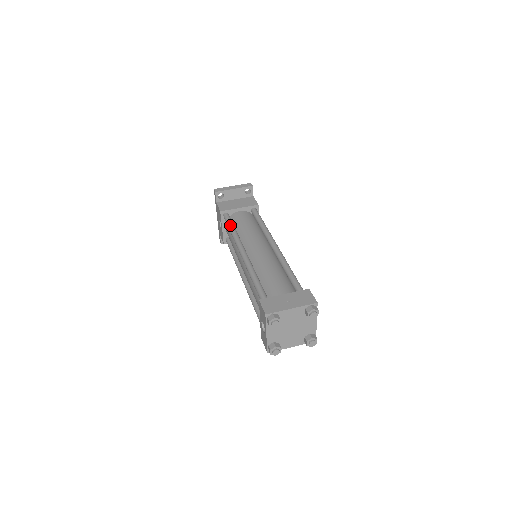
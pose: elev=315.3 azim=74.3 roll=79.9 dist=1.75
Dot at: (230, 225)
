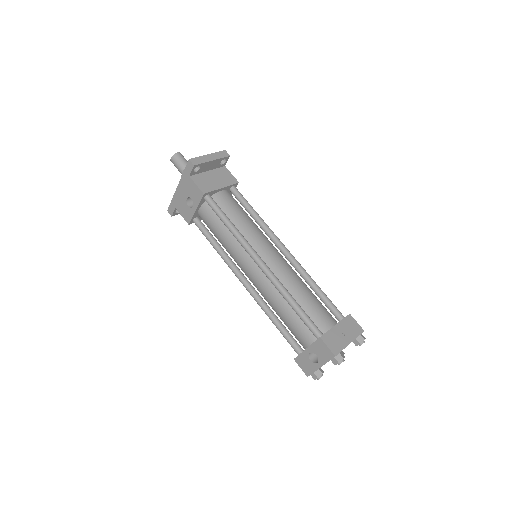
Dot at: (226, 218)
